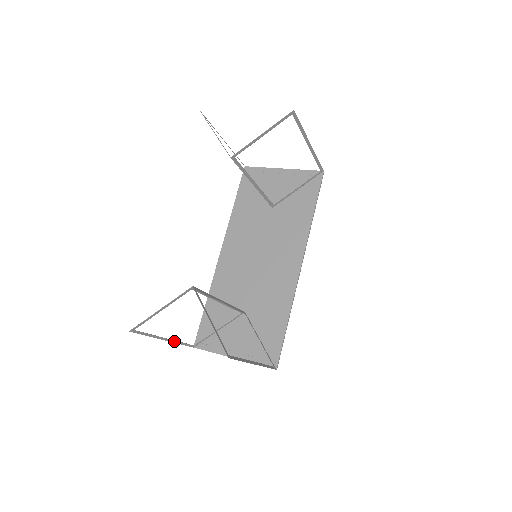
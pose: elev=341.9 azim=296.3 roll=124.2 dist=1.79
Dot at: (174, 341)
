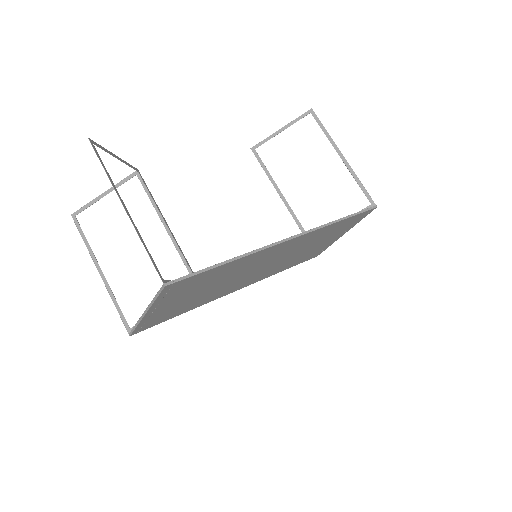
Dot at: (108, 287)
